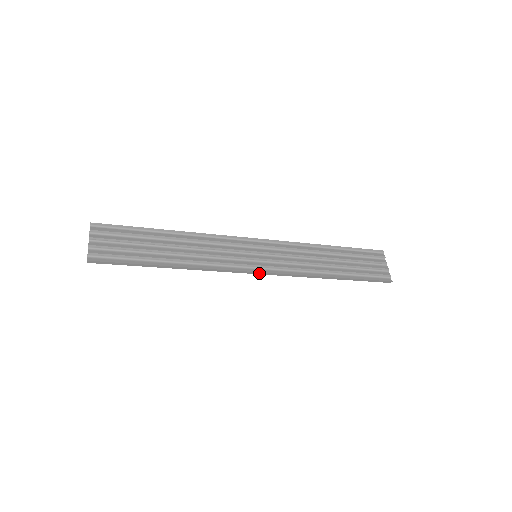
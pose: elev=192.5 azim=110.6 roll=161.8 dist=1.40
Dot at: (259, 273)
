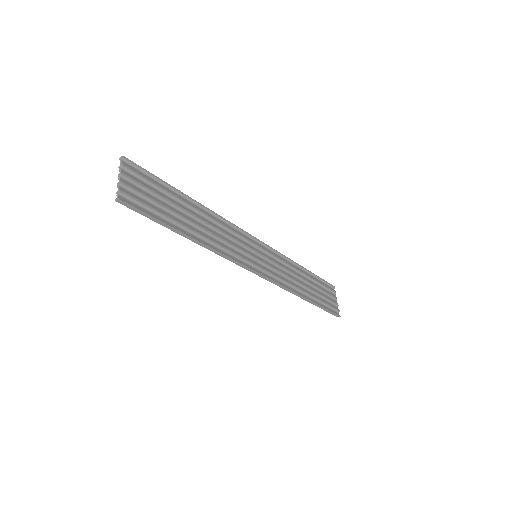
Dot at: (258, 274)
